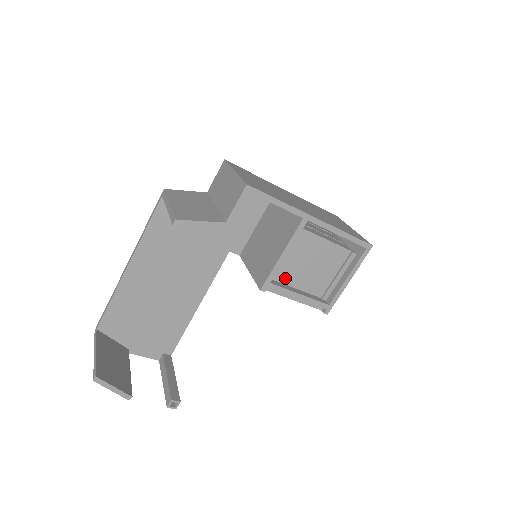
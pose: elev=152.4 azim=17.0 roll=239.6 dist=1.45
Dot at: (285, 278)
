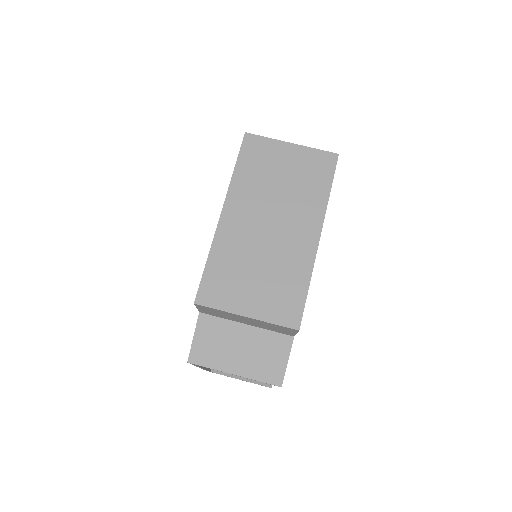
Dot at: occluded
